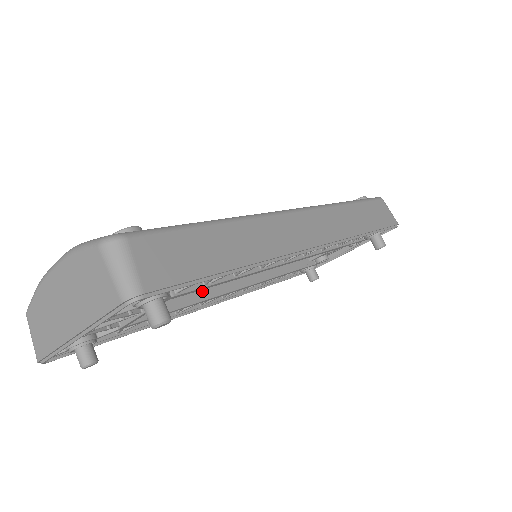
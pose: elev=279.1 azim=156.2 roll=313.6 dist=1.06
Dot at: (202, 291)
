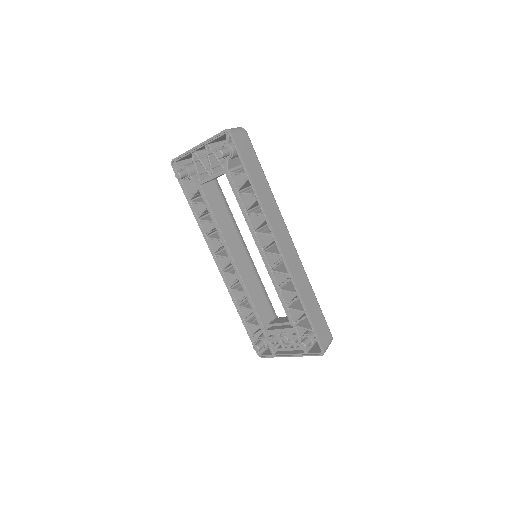
Dot at: (225, 234)
